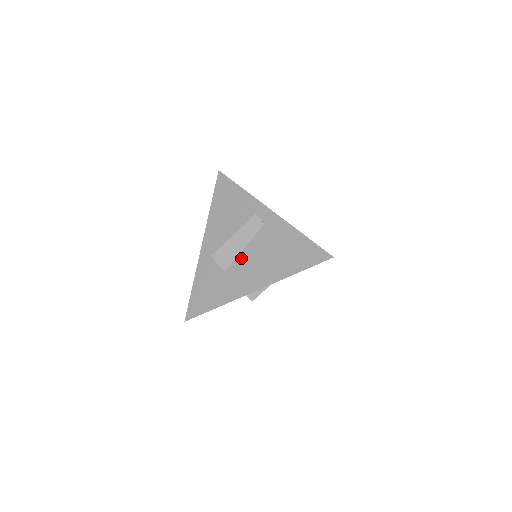
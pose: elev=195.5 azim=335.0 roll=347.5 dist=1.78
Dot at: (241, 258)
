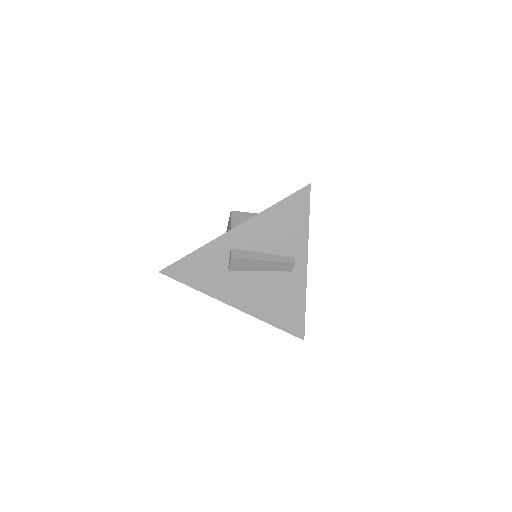
Dot at: (250, 276)
